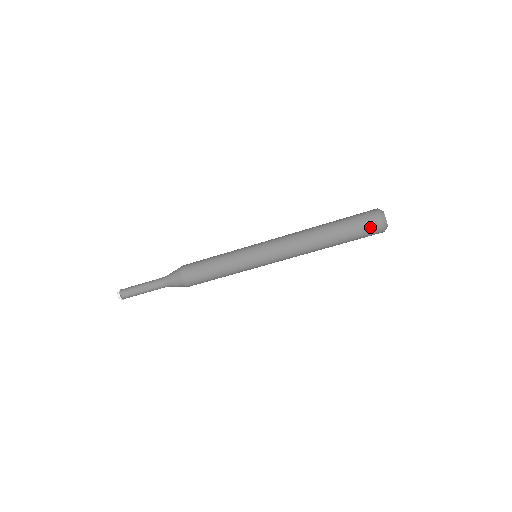
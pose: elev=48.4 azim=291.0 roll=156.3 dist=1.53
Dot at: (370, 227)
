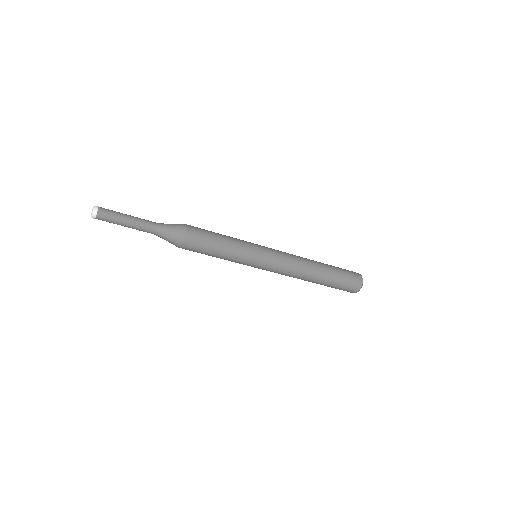
Dot at: (352, 286)
